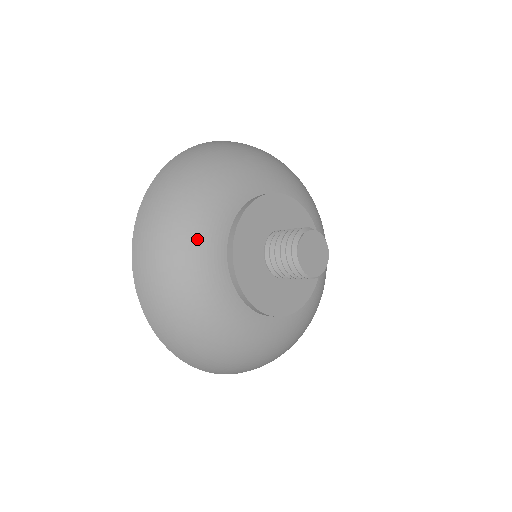
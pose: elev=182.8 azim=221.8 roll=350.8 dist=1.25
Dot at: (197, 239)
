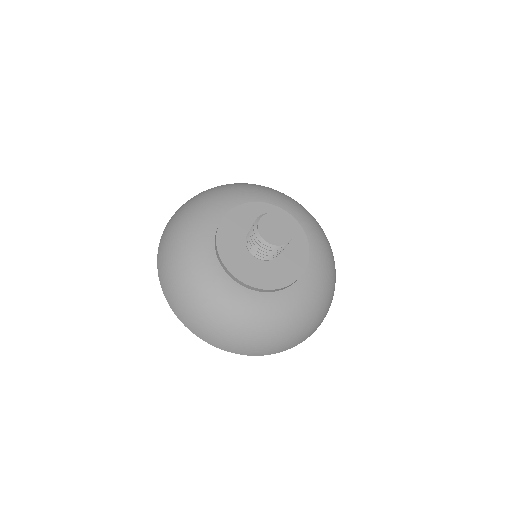
Dot at: (194, 262)
